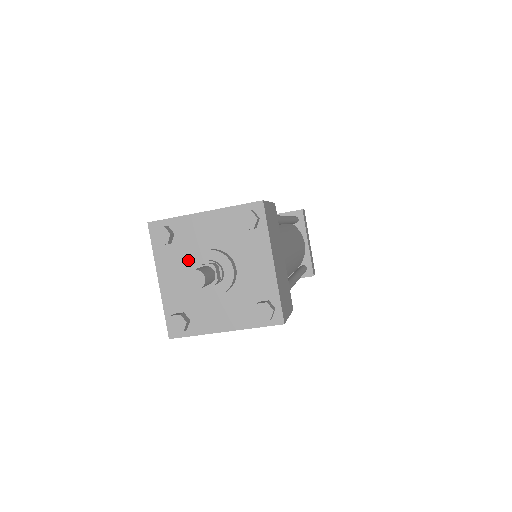
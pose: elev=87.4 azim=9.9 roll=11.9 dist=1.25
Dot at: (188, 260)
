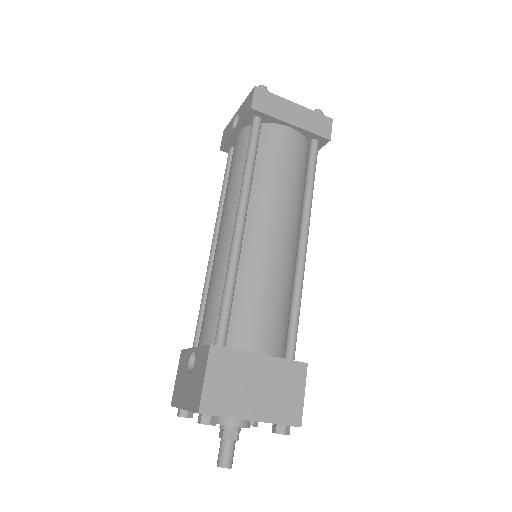
Dot at: occluded
